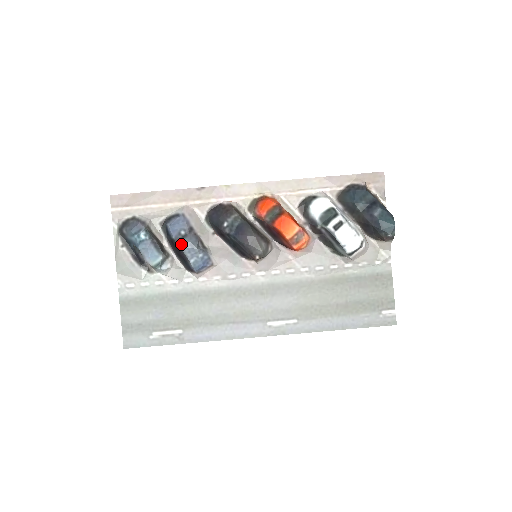
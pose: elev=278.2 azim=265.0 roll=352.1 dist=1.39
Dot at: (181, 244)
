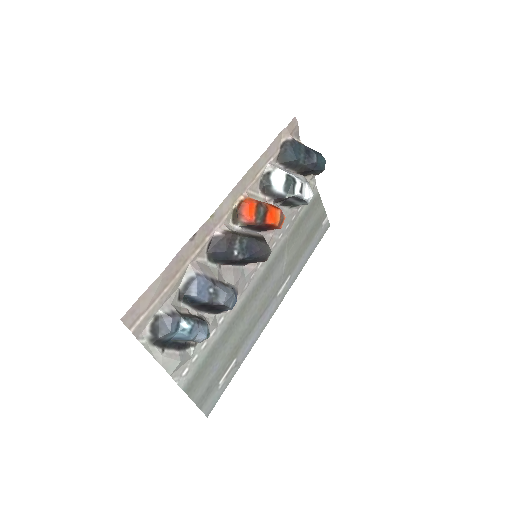
Dot at: (221, 302)
